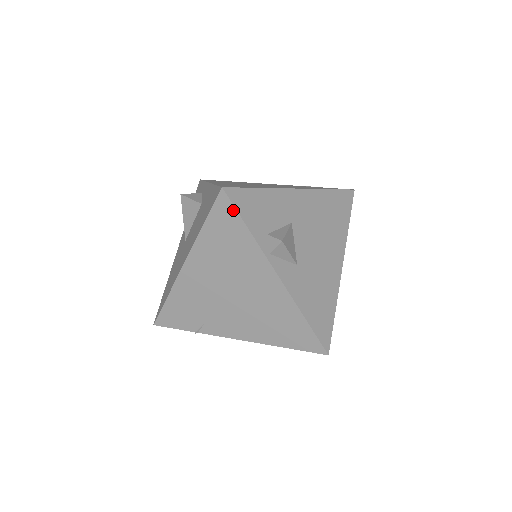
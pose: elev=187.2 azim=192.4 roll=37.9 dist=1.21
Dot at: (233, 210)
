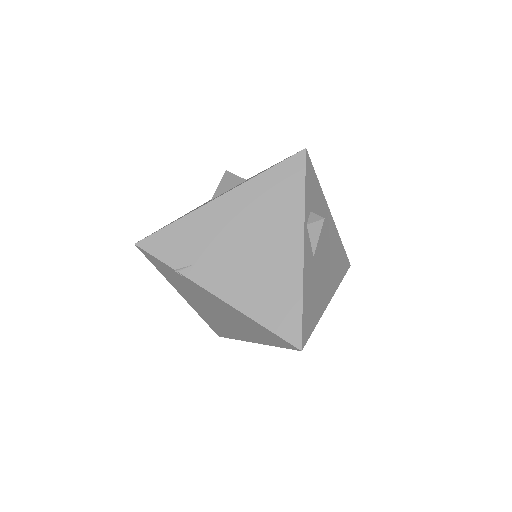
Dot at: (303, 170)
